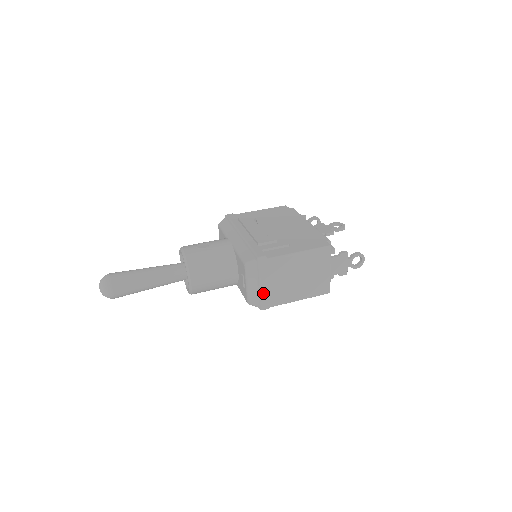
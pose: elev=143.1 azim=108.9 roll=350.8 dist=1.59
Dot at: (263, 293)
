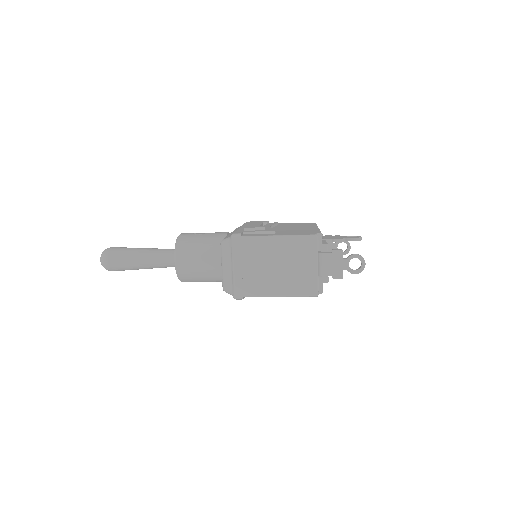
Dot at: (236, 277)
